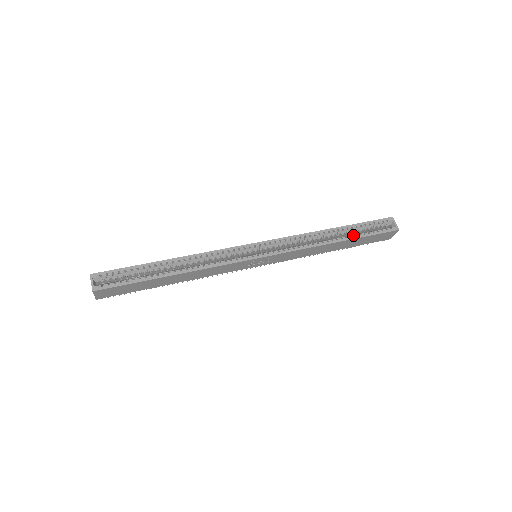
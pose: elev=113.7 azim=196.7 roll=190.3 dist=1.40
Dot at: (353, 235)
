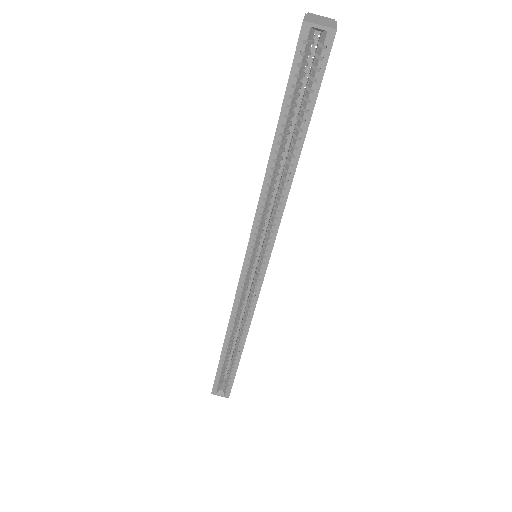
Dot at: (298, 134)
